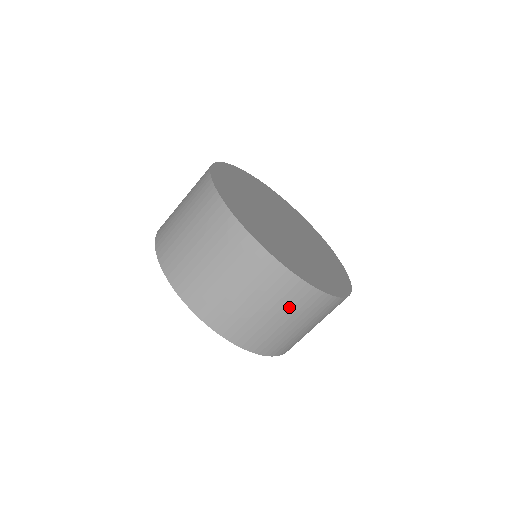
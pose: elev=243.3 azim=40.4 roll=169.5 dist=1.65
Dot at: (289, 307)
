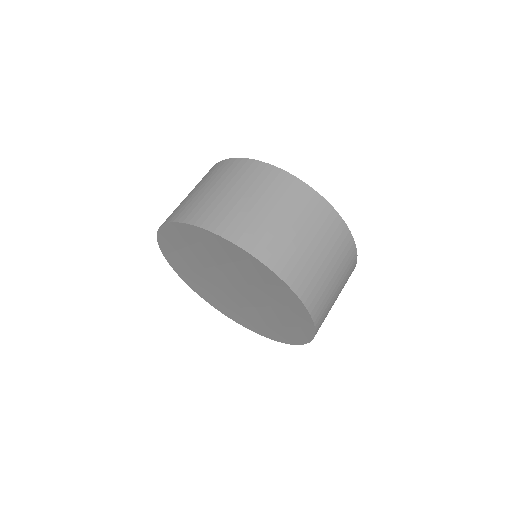
Dot at: (225, 178)
